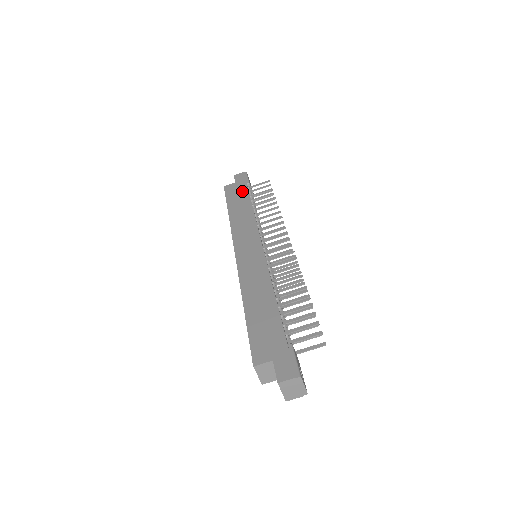
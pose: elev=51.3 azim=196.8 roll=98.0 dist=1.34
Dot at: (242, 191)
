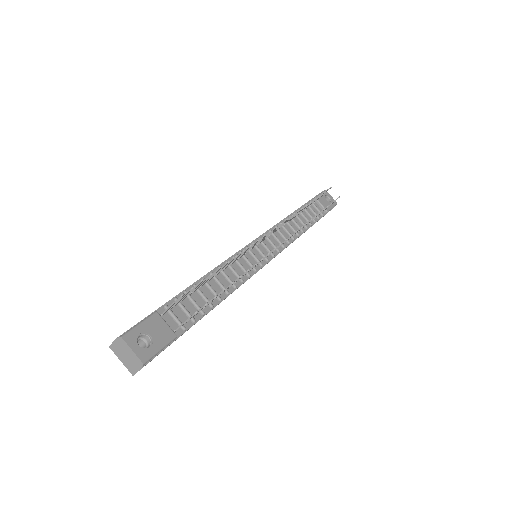
Dot at: occluded
